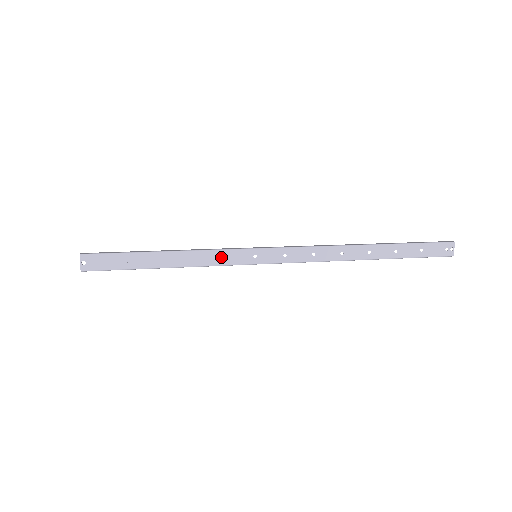
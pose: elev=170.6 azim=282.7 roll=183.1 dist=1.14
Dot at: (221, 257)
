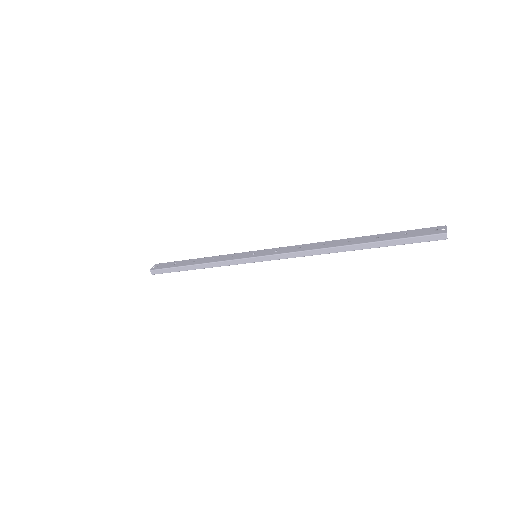
Dot at: (231, 257)
